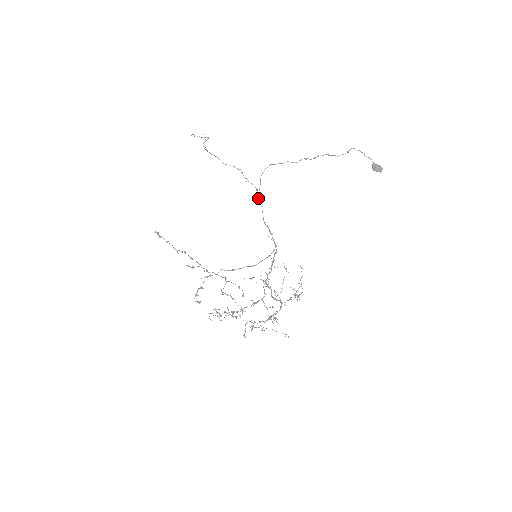
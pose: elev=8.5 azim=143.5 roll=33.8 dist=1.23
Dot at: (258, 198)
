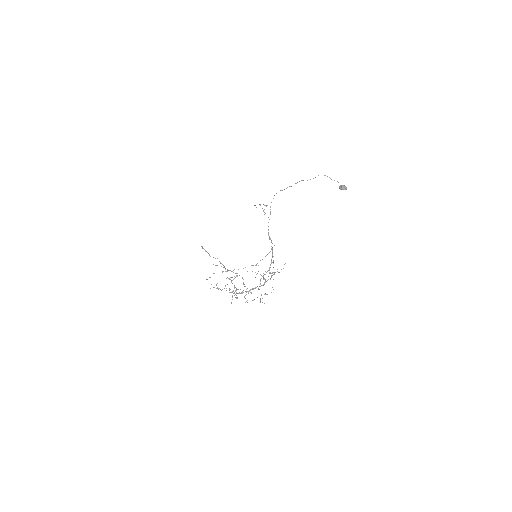
Dot at: (268, 222)
